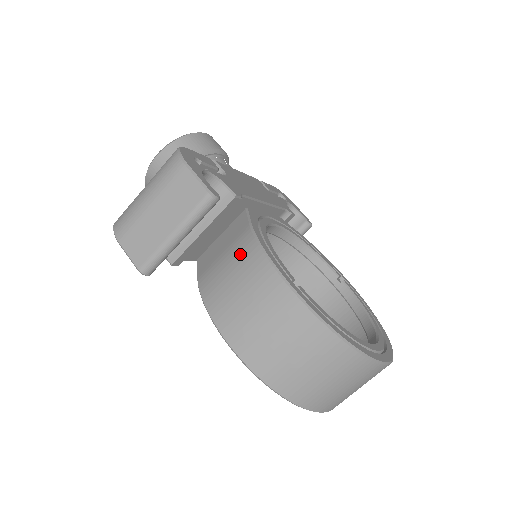
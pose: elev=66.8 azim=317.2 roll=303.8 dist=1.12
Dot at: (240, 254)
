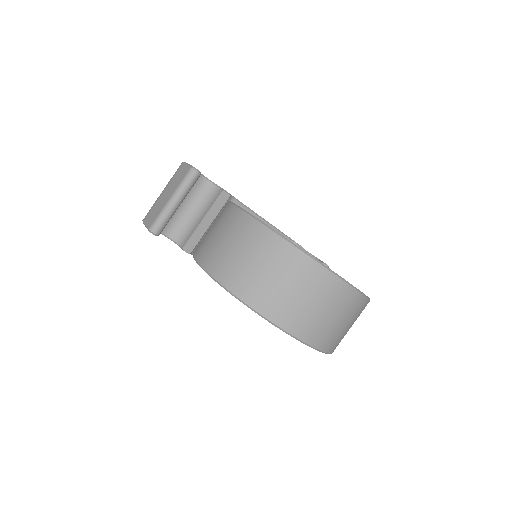
Dot at: occluded
